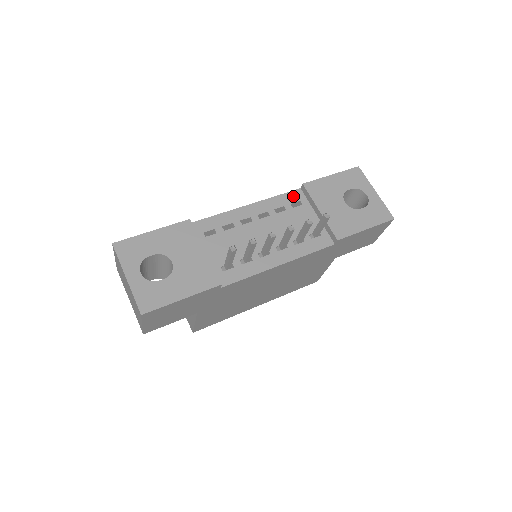
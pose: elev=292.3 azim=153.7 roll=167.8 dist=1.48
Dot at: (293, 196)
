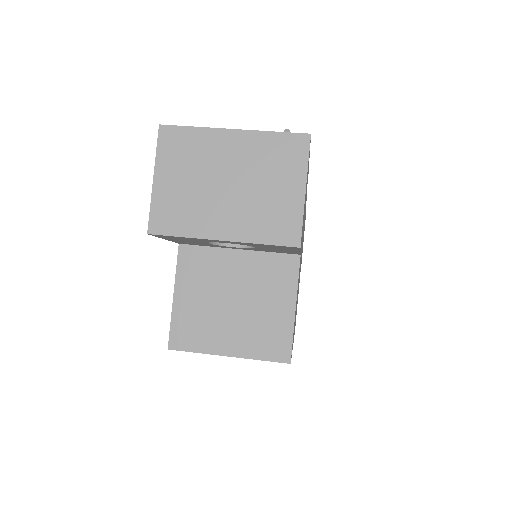
Dot at: occluded
